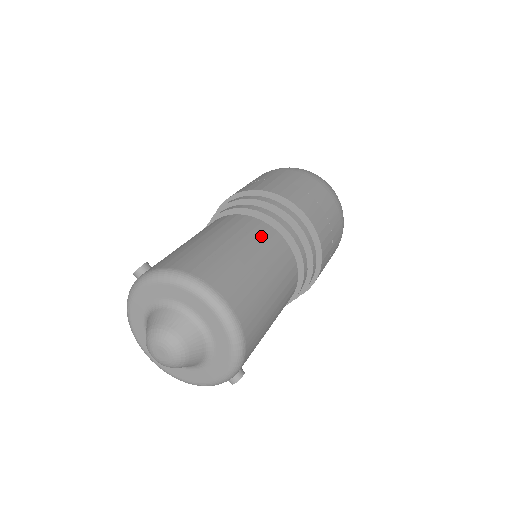
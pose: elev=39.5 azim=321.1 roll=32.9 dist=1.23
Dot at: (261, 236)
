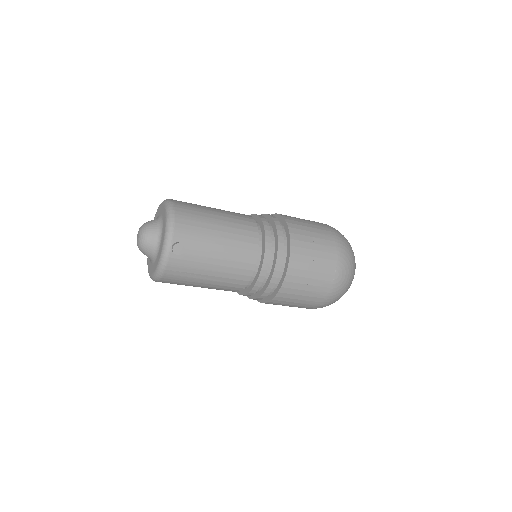
Dot at: occluded
